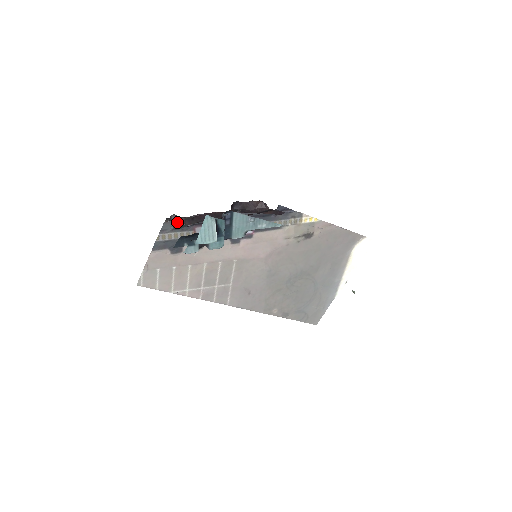
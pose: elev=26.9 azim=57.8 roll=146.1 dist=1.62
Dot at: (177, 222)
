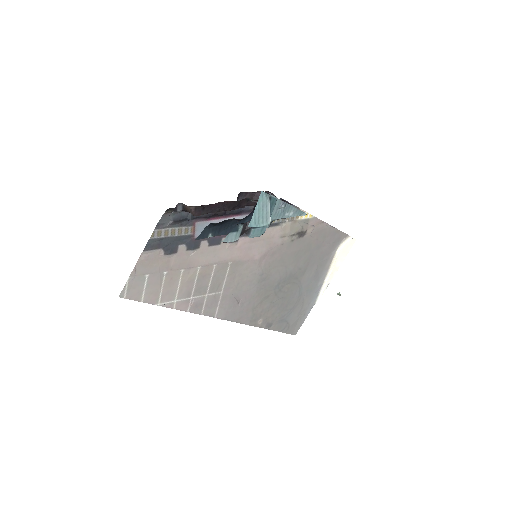
Dot at: (177, 214)
